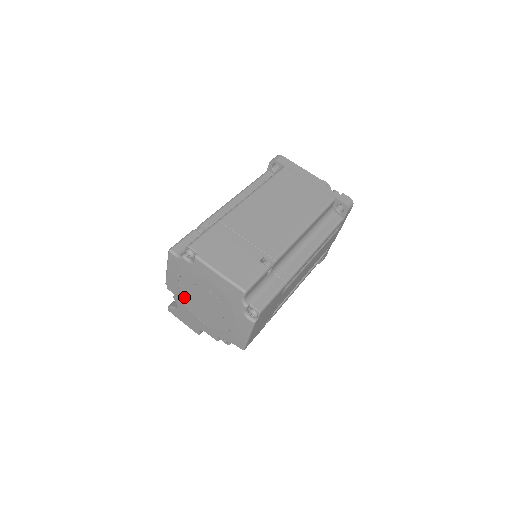
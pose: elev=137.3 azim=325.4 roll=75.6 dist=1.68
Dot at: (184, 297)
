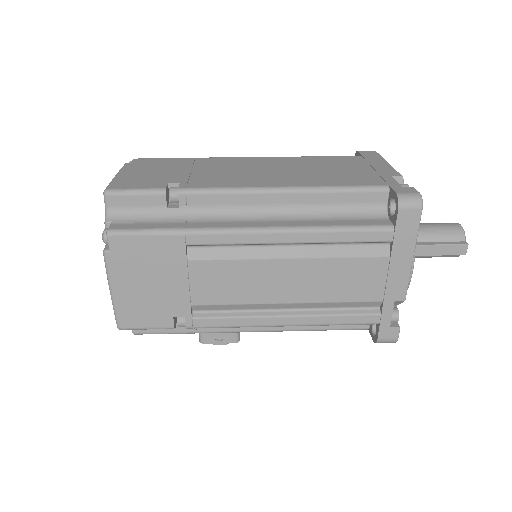
Dot at: occluded
